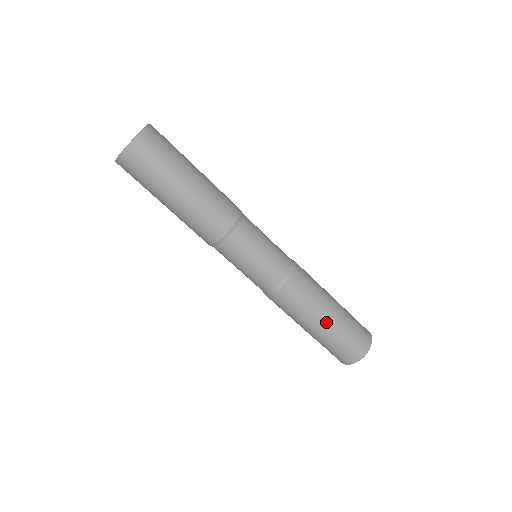
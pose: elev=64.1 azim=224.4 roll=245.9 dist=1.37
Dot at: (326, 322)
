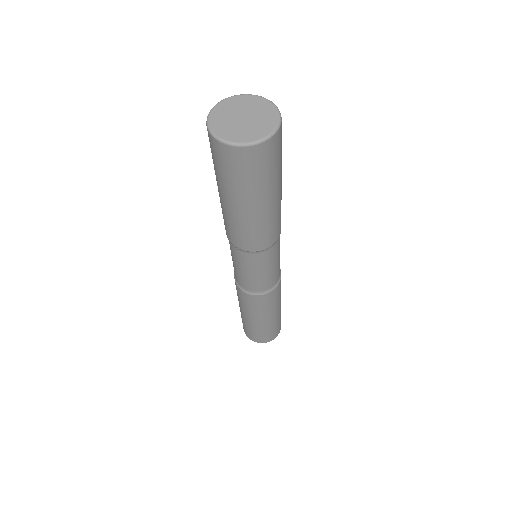
Dot at: (269, 320)
